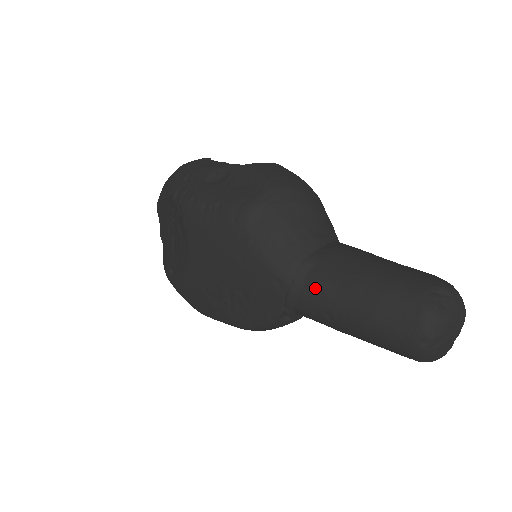
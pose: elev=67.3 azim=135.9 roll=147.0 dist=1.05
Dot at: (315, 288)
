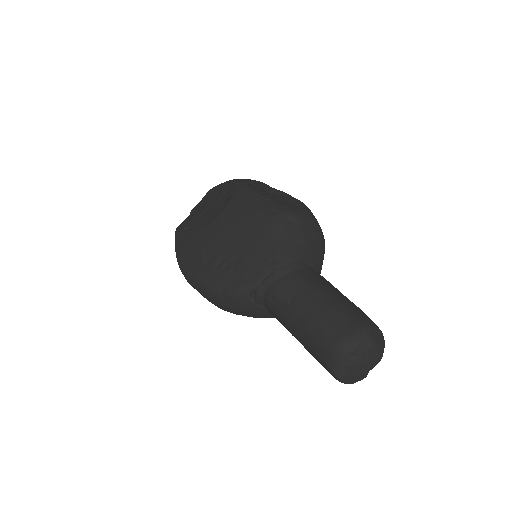
Dot at: (296, 279)
